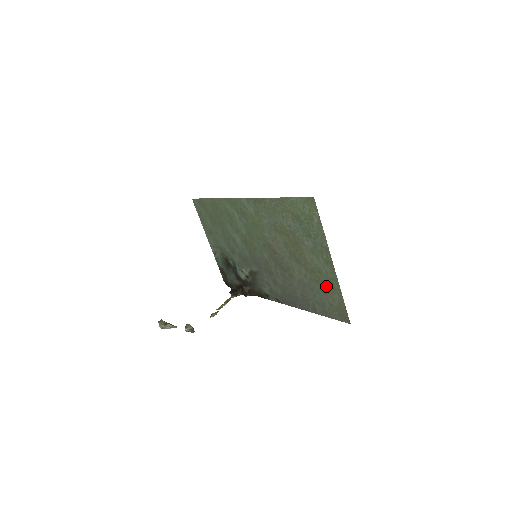
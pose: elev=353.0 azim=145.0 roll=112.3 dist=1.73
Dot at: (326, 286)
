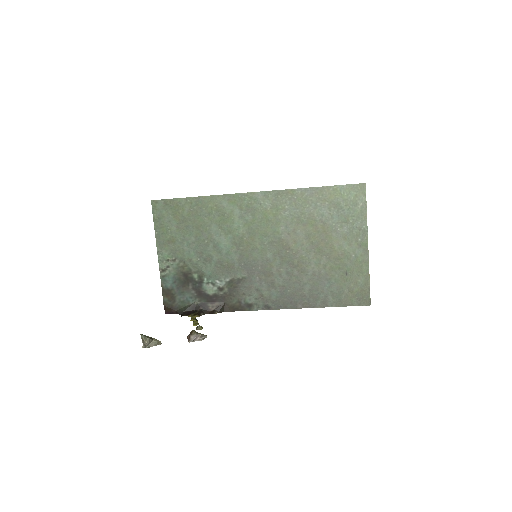
Dot at: (351, 271)
